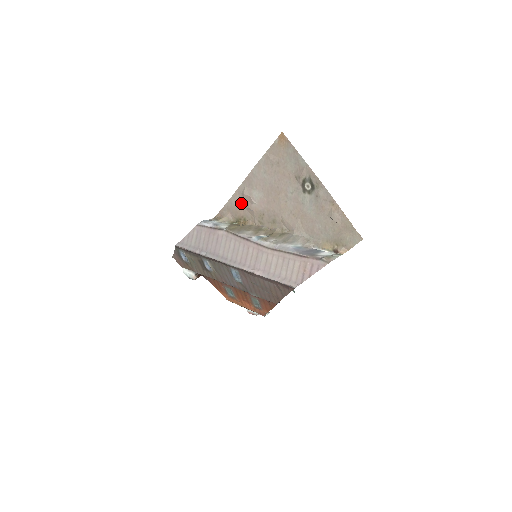
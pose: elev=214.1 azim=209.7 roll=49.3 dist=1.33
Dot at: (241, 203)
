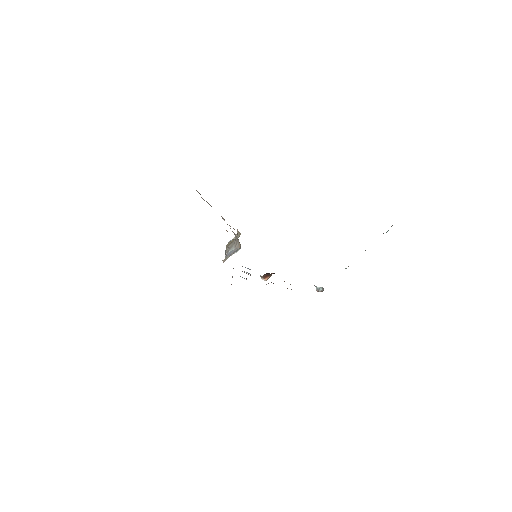
Dot at: occluded
